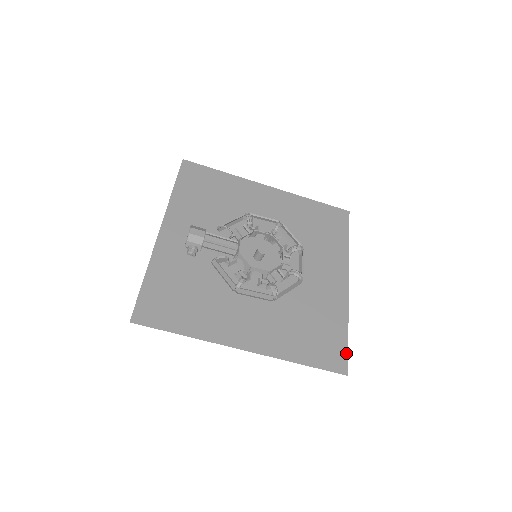
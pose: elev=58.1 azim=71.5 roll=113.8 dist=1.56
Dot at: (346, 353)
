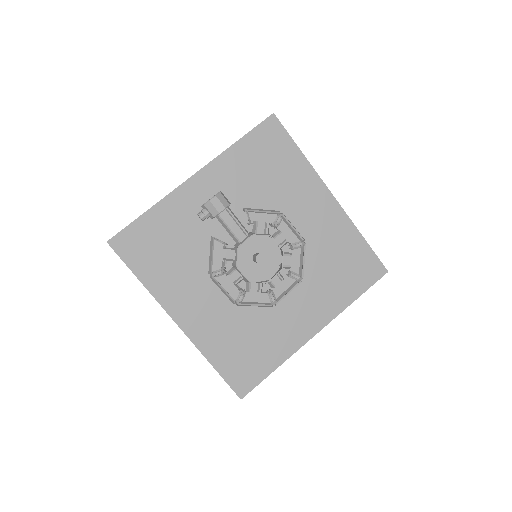
Dot at: (256, 384)
